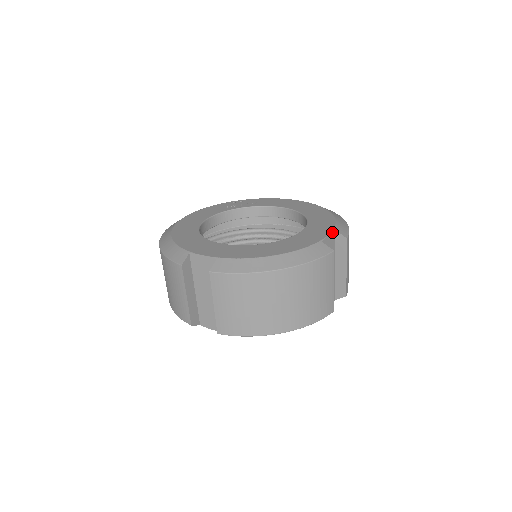
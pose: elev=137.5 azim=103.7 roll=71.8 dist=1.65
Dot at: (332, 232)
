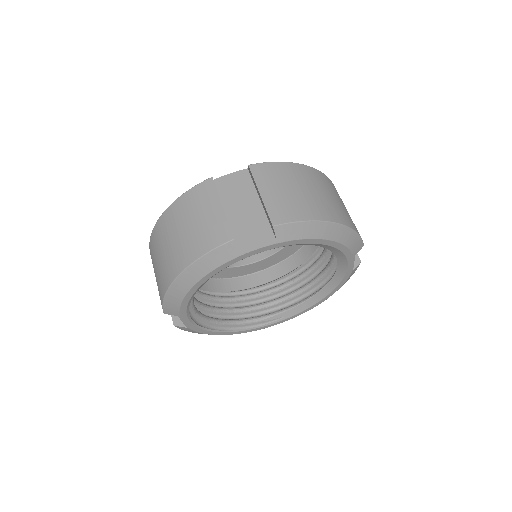
Dot at: occluded
